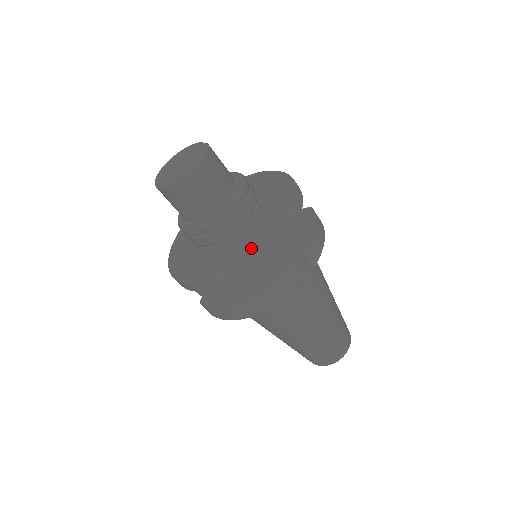
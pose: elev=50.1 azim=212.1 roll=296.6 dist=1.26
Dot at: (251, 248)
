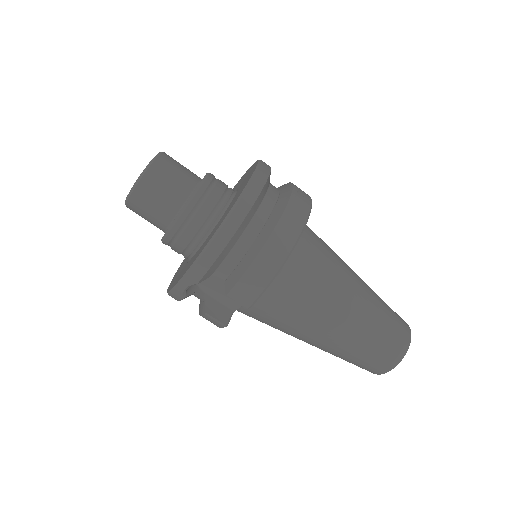
Dot at: (244, 185)
